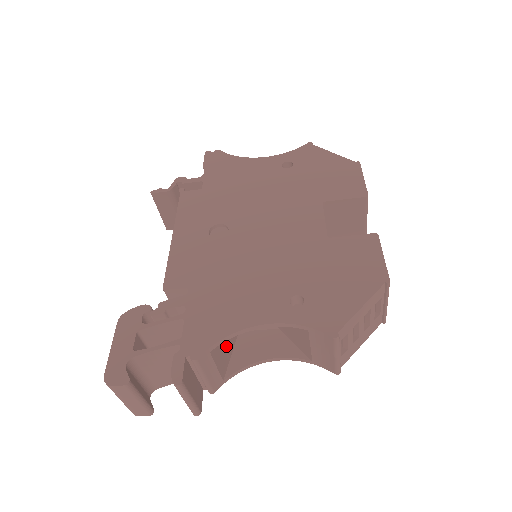
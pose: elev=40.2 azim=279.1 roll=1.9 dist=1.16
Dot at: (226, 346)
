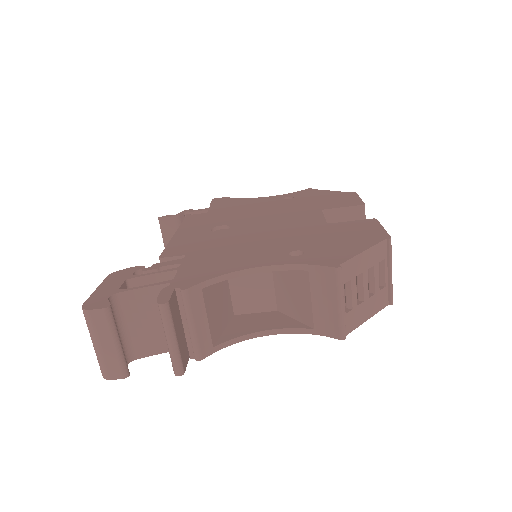
Dot at: (219, 311)
